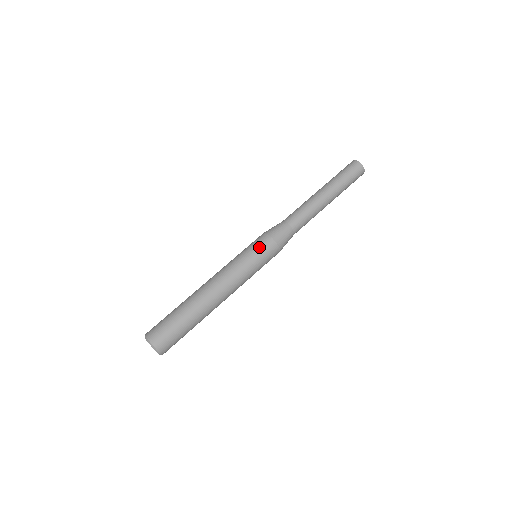
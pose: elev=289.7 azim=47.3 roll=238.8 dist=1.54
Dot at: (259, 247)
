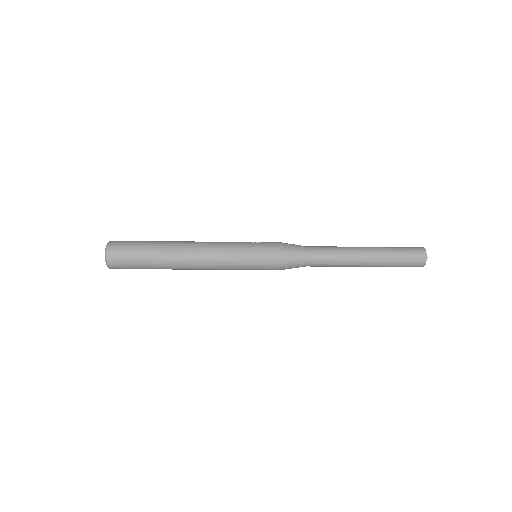
Dot at: (262, 264)
